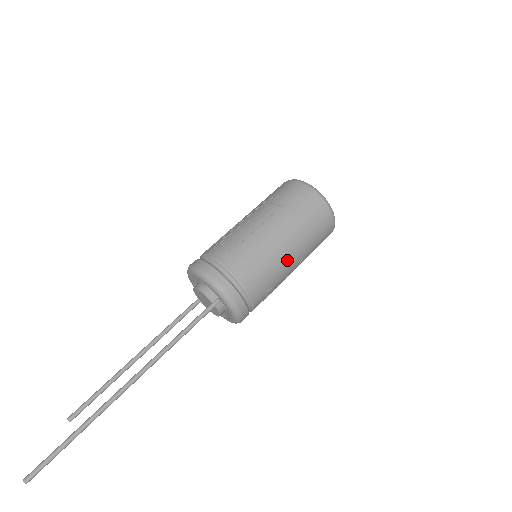
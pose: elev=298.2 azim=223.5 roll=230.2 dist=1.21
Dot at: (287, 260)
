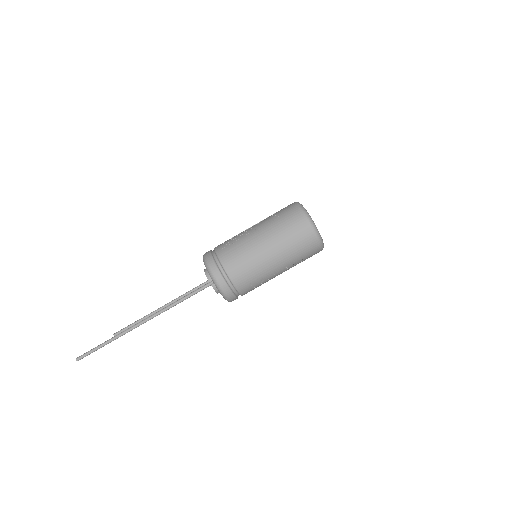
Dot at: (269, 263)
